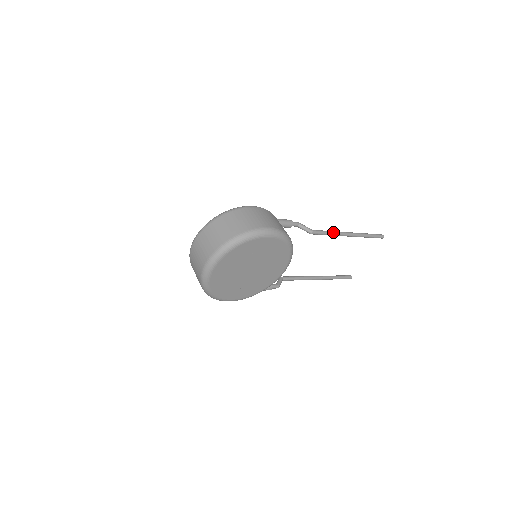
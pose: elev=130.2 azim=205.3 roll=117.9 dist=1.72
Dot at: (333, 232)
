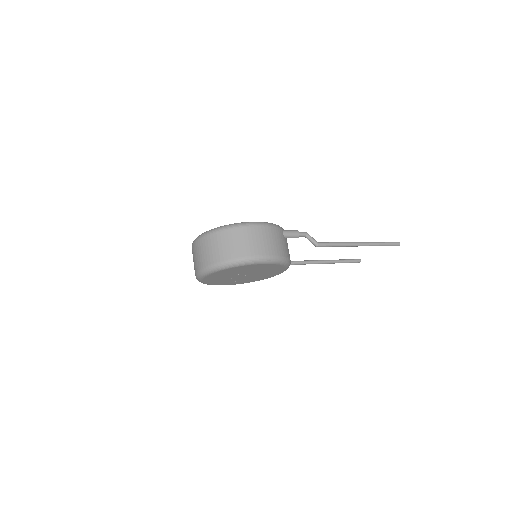
Dot at: (341, 244)
